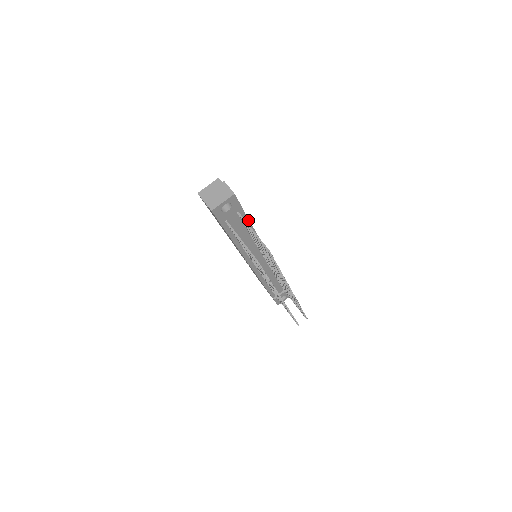
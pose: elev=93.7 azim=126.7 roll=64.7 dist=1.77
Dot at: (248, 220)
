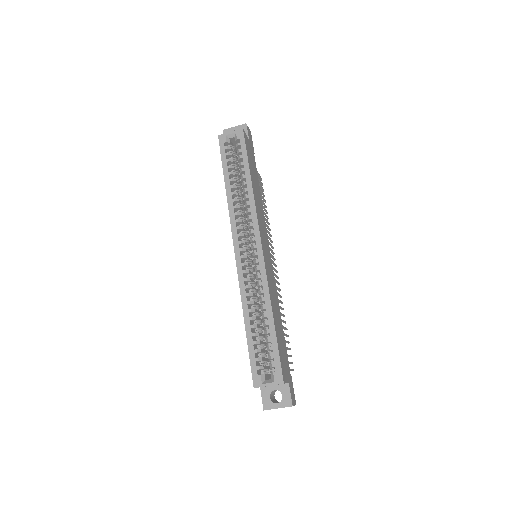
Dot at: (285, 345)
